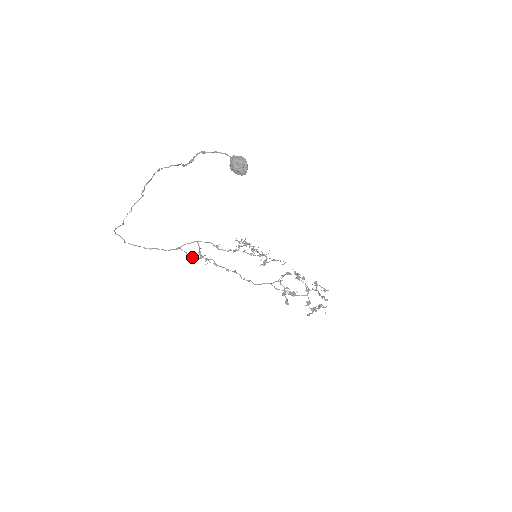
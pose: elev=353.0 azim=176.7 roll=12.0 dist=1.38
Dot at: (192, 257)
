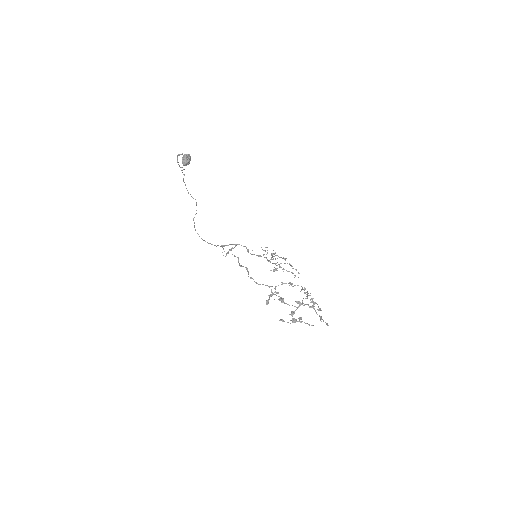
Dot at: occluded
